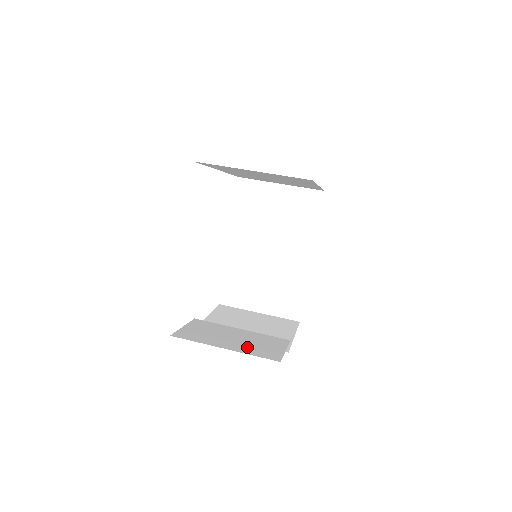
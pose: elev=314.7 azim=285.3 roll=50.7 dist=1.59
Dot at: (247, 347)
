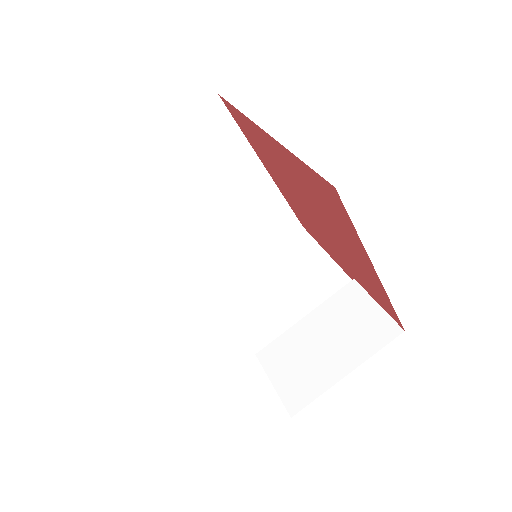
Dot at: (354, 344)
